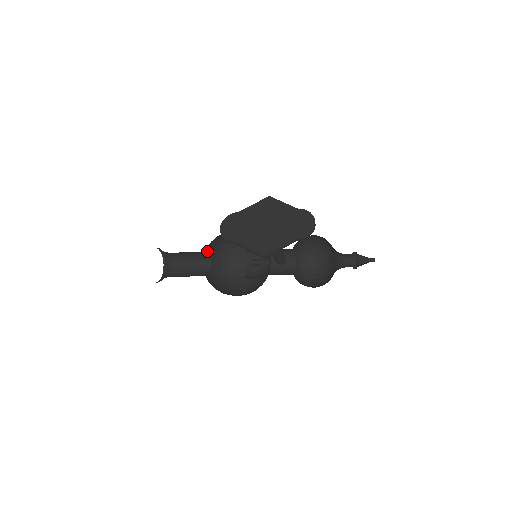
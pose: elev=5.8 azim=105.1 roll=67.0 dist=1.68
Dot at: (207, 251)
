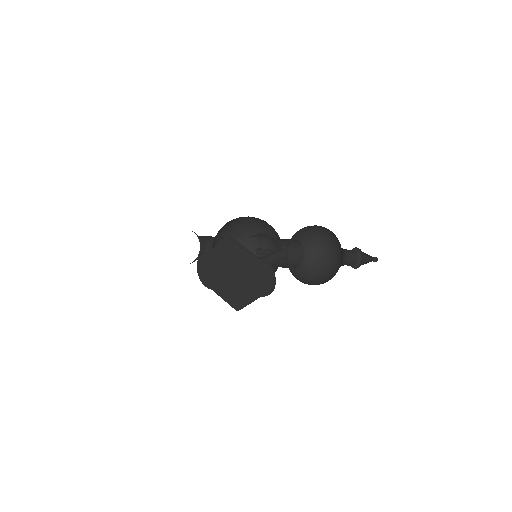
Dot at: (218, 239)
